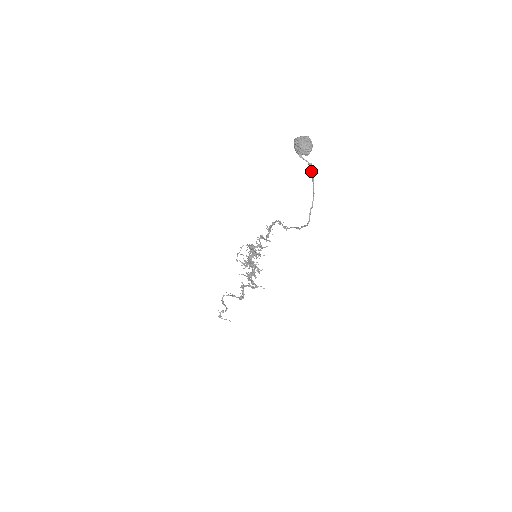
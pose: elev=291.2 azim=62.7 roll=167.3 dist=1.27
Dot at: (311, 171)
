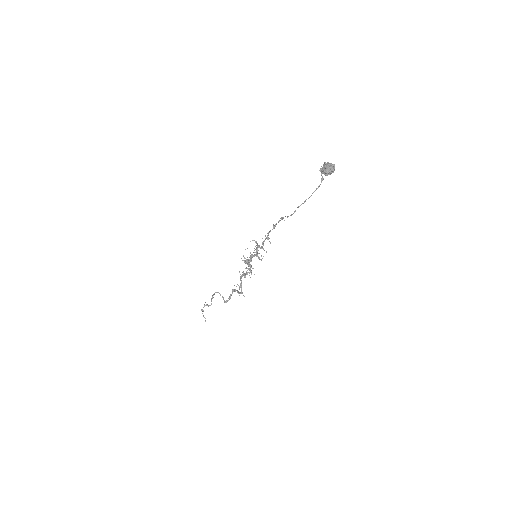
Dot at: (320, 184)
